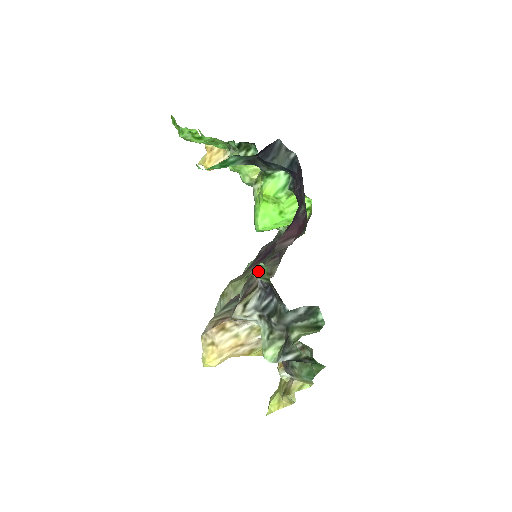
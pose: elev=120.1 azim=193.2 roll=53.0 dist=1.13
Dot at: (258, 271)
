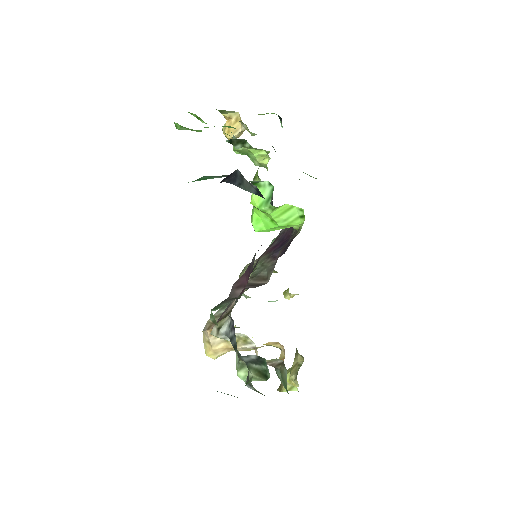
Dot at: (211, 316)
